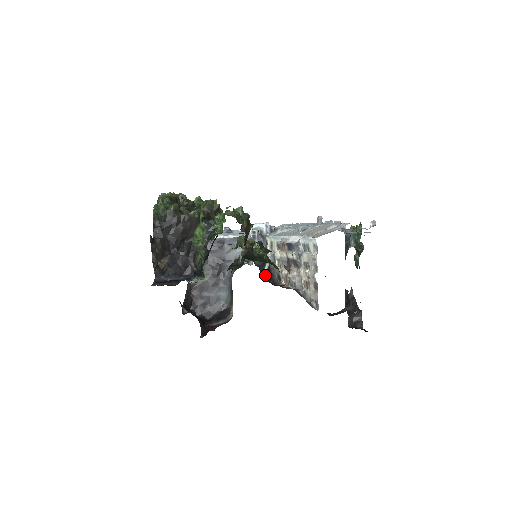
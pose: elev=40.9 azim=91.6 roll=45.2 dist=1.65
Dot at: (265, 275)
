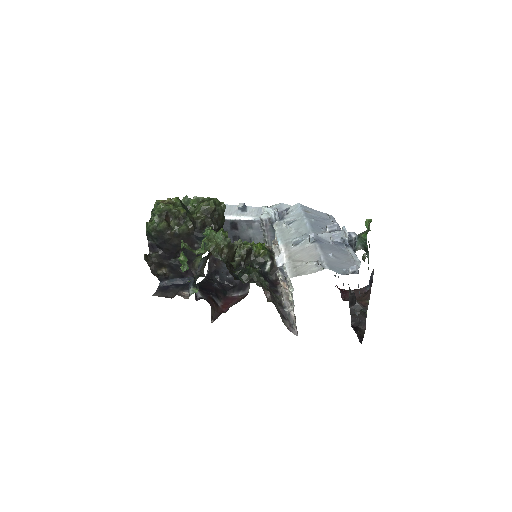
Dot at: (267, 272)
